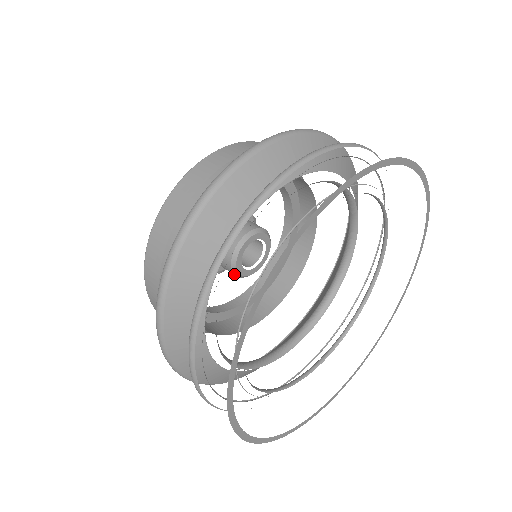
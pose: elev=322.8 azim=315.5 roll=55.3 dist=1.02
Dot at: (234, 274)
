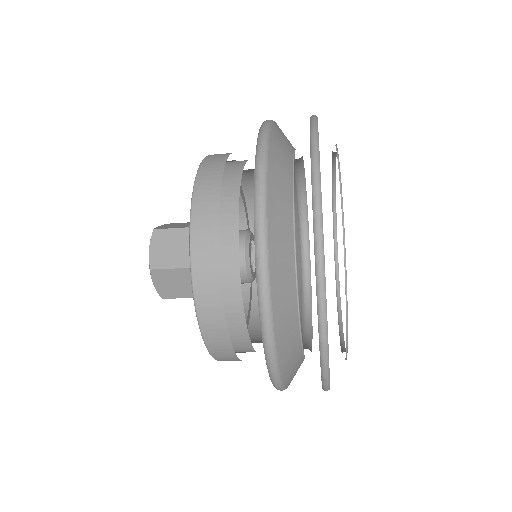
Dot at: (246, 271)
